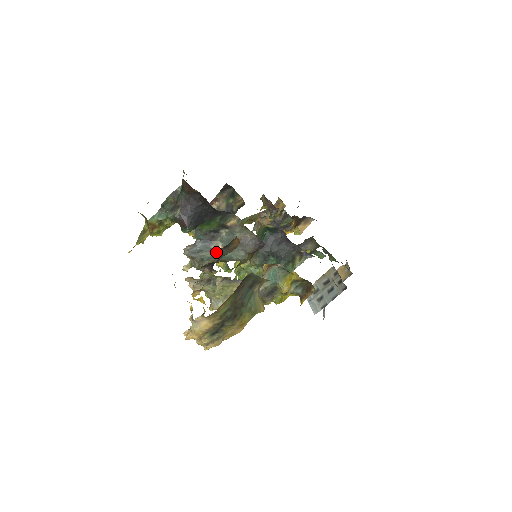
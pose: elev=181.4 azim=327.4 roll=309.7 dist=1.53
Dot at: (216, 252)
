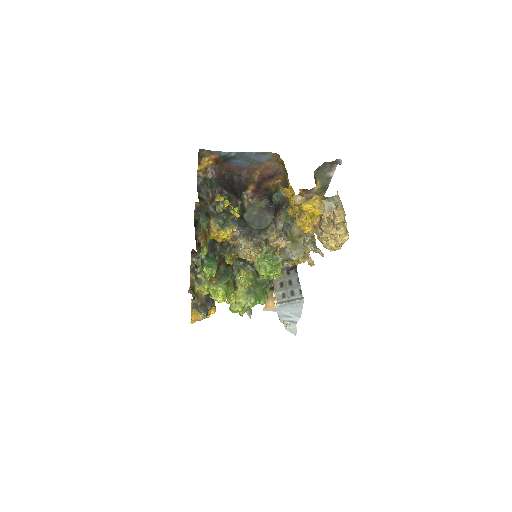
Dot at: (257, 229)
